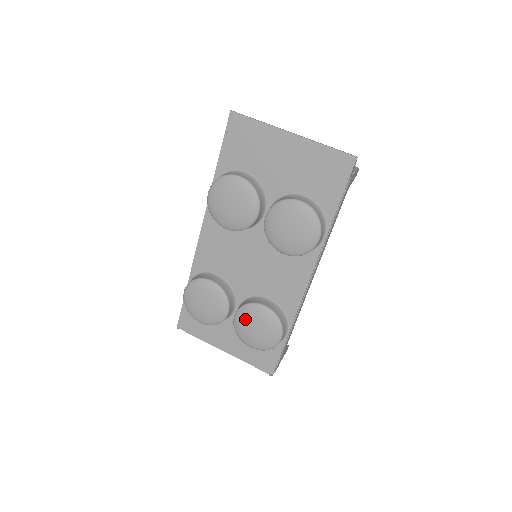
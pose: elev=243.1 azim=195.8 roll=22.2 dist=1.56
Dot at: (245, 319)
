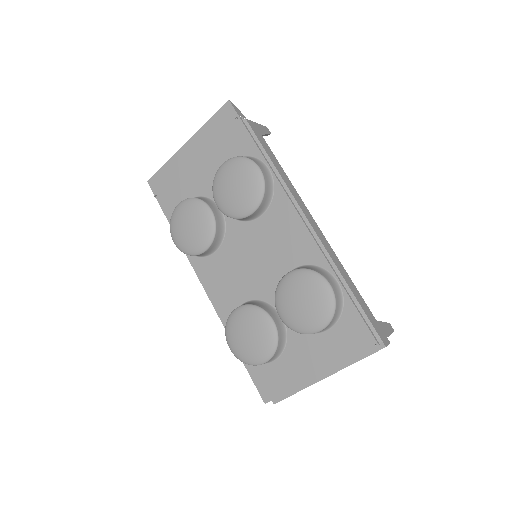
Dot at: (286, 305)
